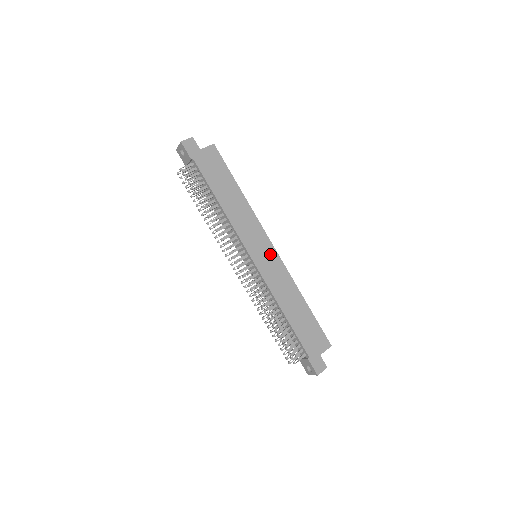
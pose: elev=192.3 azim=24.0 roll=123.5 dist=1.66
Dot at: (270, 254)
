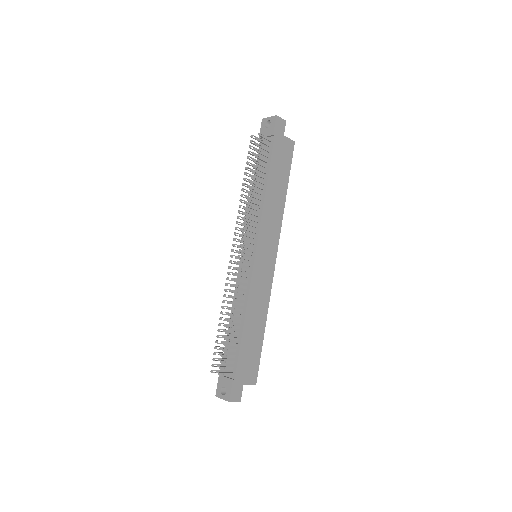
Dot at: (269, 264)
